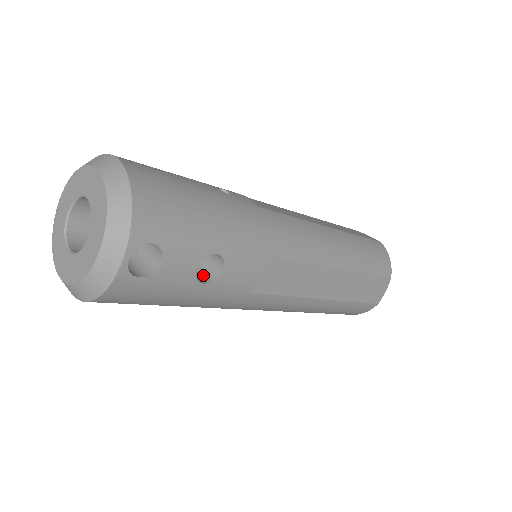
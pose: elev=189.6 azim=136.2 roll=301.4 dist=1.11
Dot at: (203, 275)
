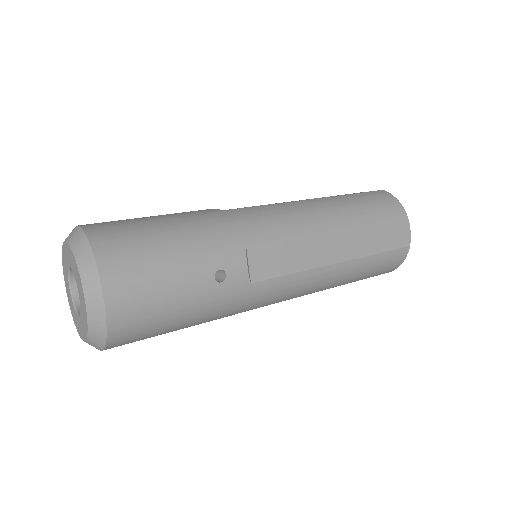
Dot at: occluded
